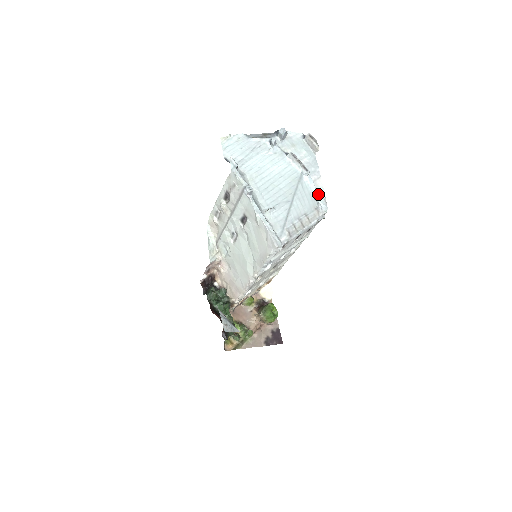
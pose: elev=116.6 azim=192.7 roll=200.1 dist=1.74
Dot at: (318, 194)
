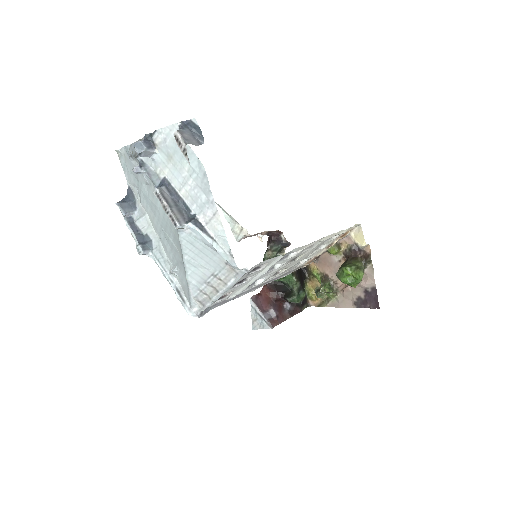
Dot at: (217, 246)
